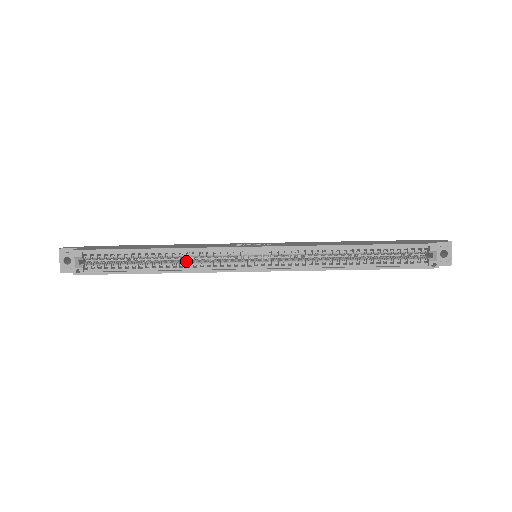
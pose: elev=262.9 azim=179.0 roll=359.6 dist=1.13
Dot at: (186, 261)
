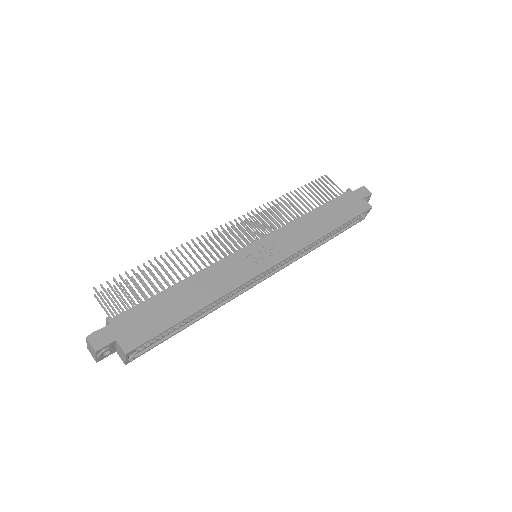
Dot at: occluded
